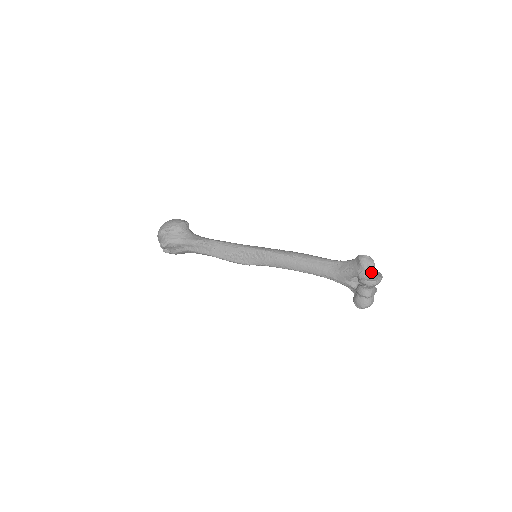
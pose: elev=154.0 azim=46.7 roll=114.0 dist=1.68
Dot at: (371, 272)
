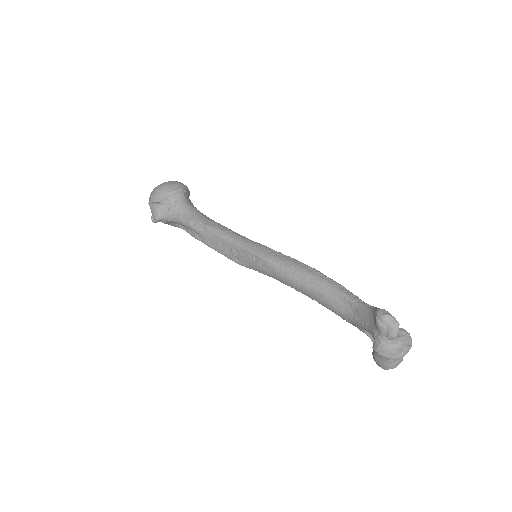
Dot at: (392, 340)
